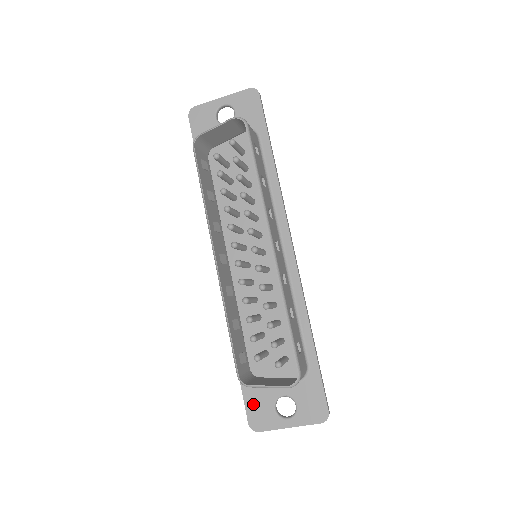
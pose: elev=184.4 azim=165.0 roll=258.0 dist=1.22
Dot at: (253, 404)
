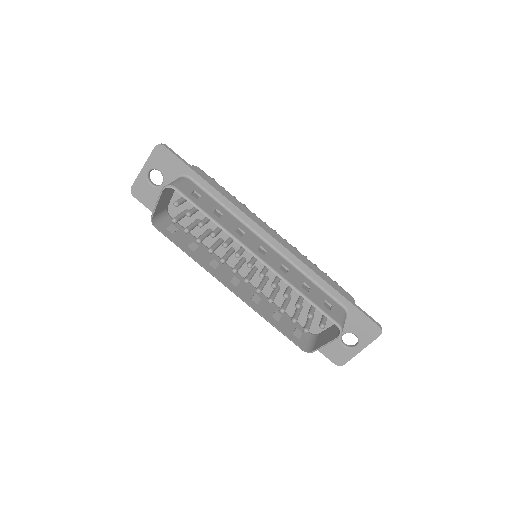
Dot at: (328, 351)
